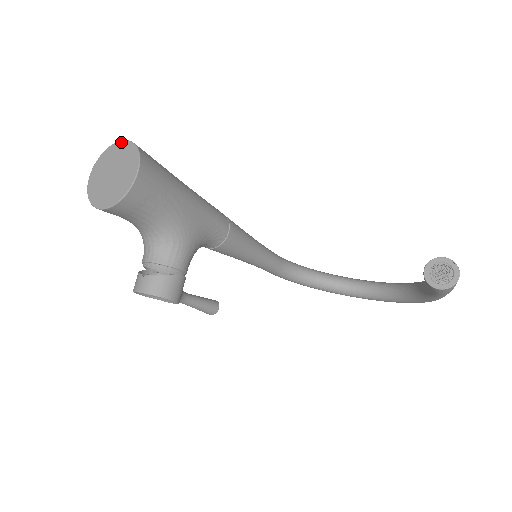
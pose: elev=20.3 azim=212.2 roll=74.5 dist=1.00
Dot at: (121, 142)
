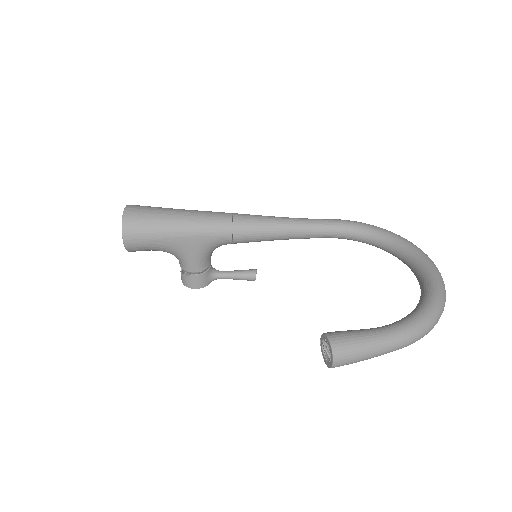
Dot at: (125, 209)
